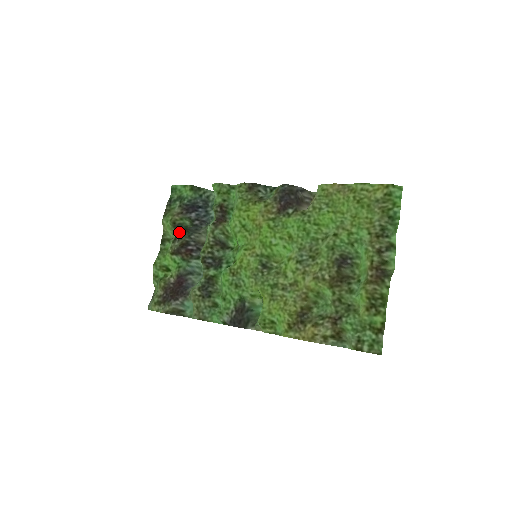
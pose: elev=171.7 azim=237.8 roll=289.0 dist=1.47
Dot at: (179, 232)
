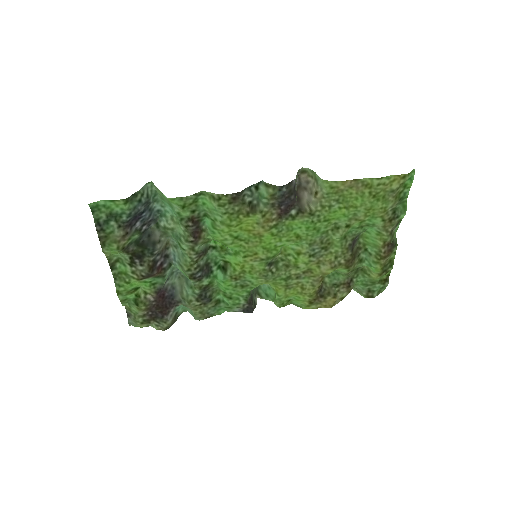
Dot at: (134, 253)
